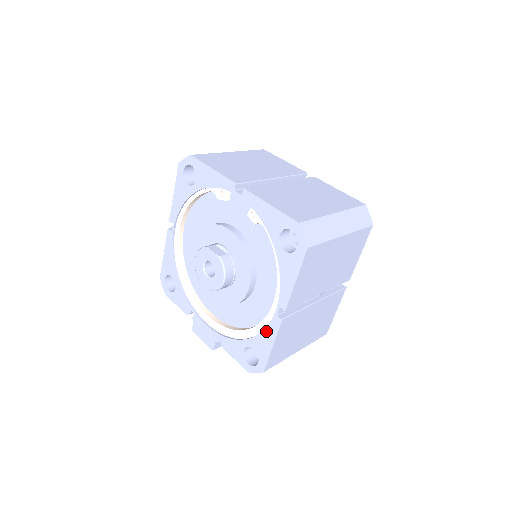
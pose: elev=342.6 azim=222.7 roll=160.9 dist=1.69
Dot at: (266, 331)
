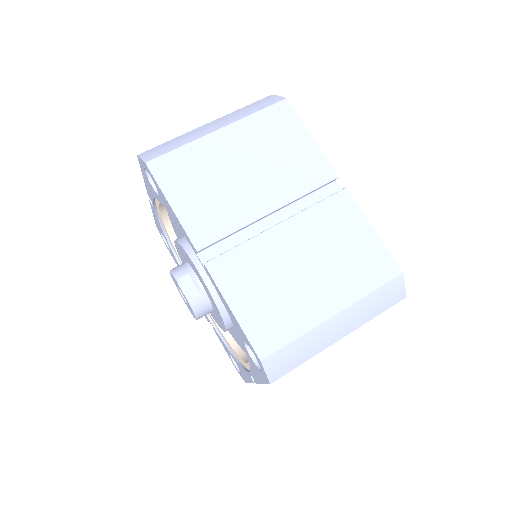
Dot at: (243, 370)
